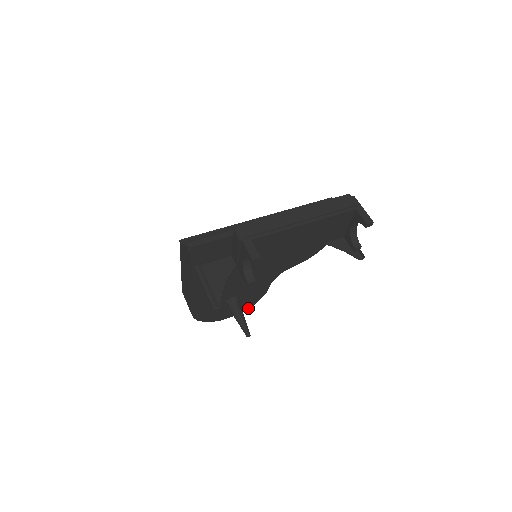
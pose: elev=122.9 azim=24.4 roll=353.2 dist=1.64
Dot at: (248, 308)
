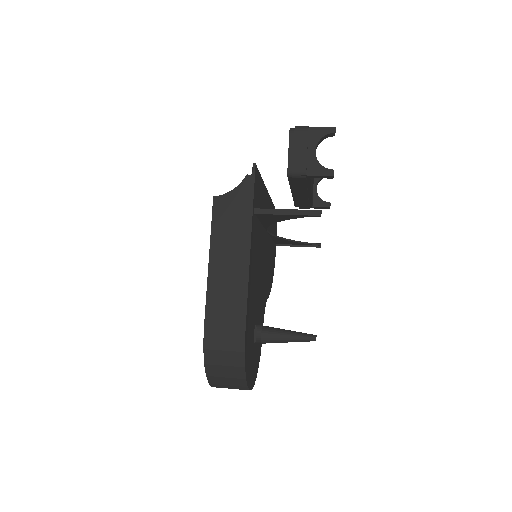
Dot at: (256, 375)
